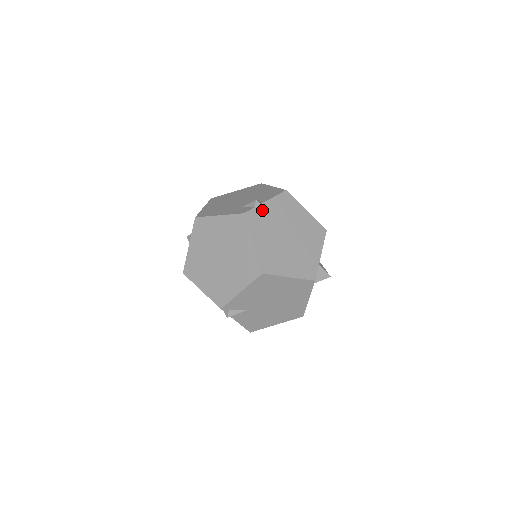
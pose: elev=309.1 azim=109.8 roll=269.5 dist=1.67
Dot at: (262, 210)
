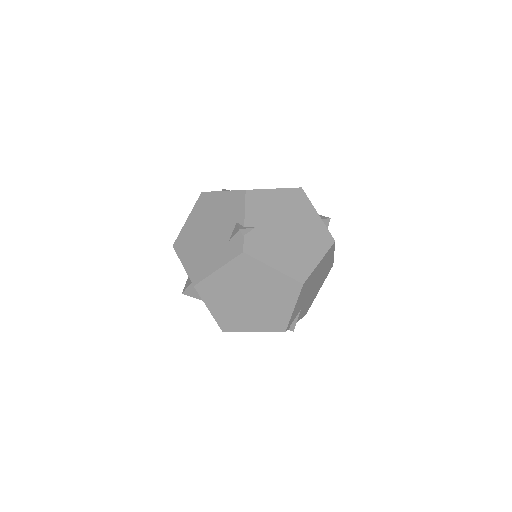
Dot at: (250, 232)
